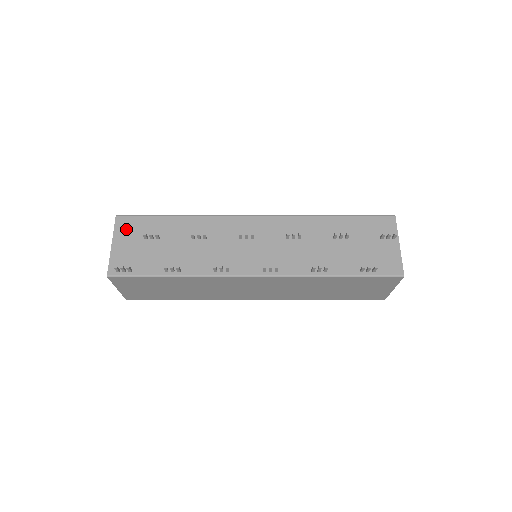
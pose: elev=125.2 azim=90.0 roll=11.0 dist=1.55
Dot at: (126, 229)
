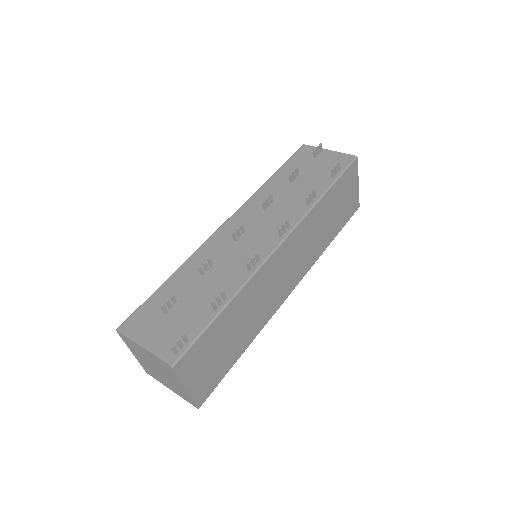
Dot at: (139, 326)
